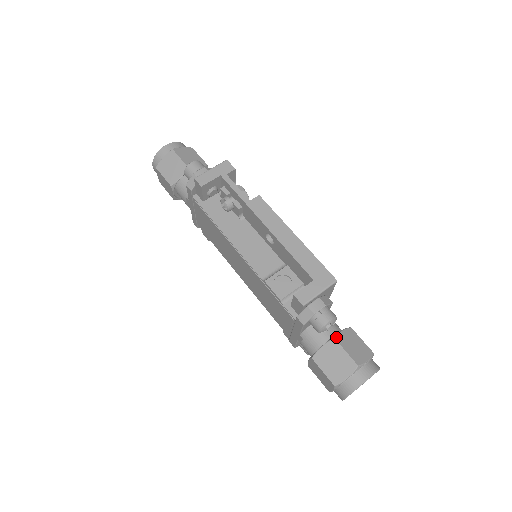
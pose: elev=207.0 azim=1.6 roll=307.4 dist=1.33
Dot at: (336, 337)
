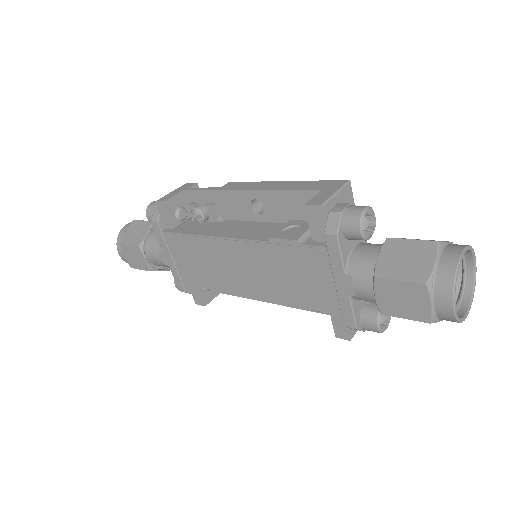
Dot at: occluded
